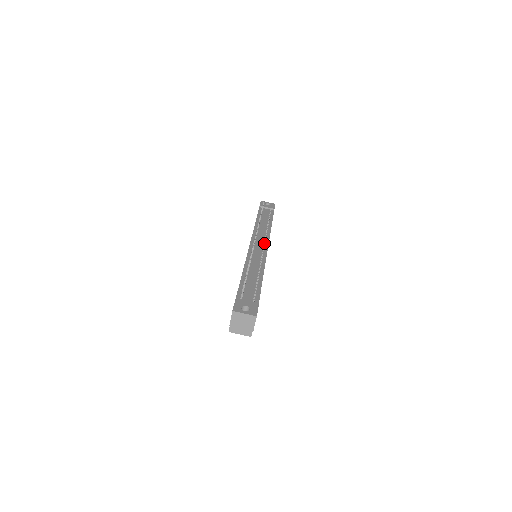
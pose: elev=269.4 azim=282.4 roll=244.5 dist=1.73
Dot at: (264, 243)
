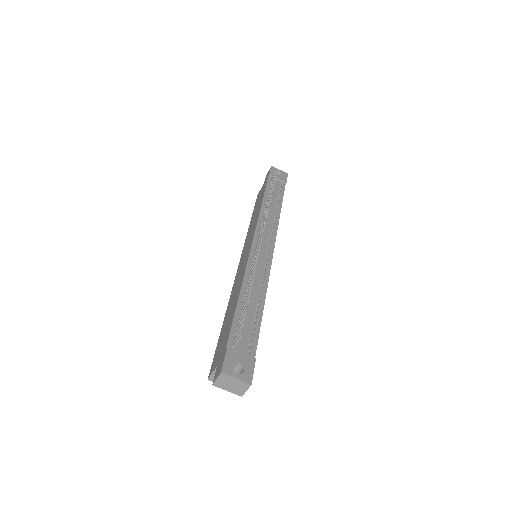
Dot at: (270, 242)
